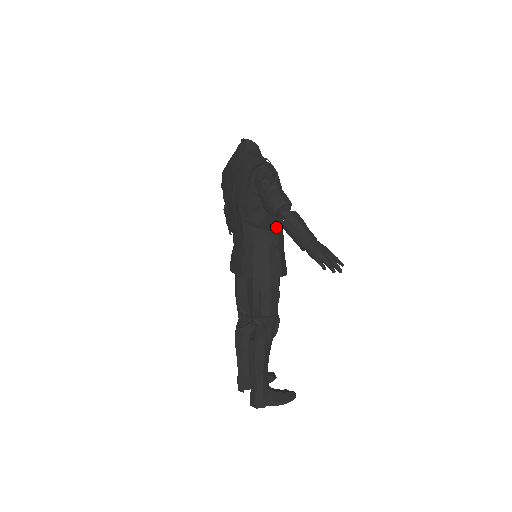
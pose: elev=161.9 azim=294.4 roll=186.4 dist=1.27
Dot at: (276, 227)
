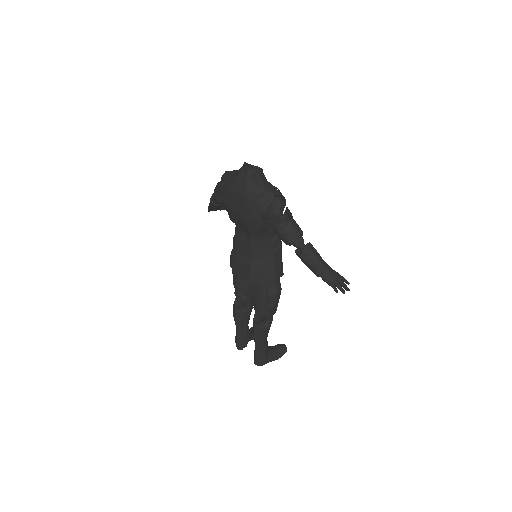
Dot at: occluded
